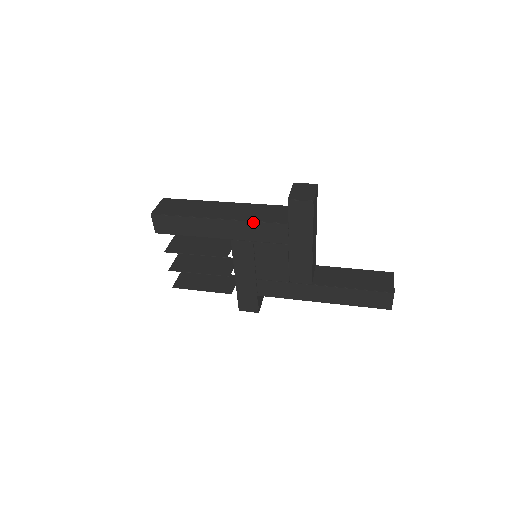
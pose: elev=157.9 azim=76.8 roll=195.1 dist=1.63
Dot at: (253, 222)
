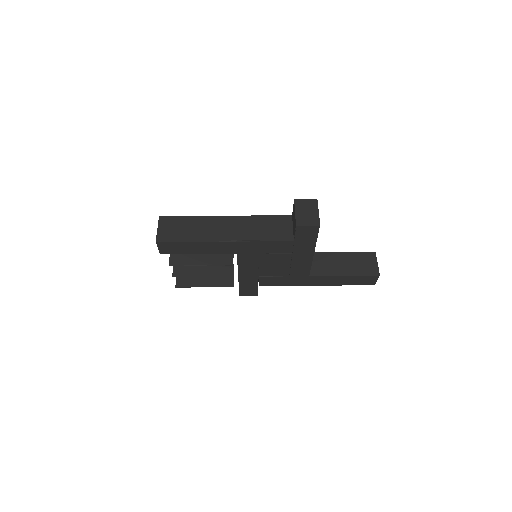
Dot at: (260, 241)
